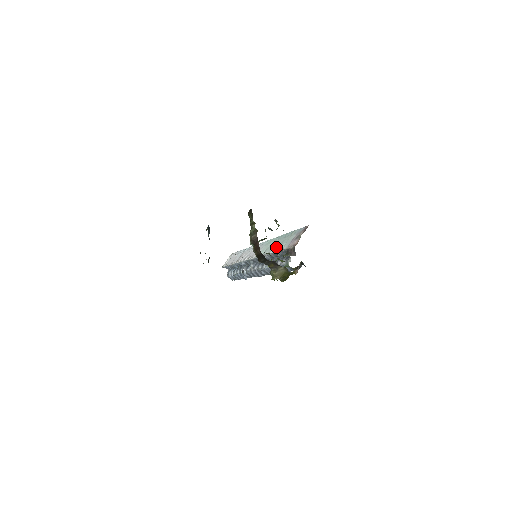
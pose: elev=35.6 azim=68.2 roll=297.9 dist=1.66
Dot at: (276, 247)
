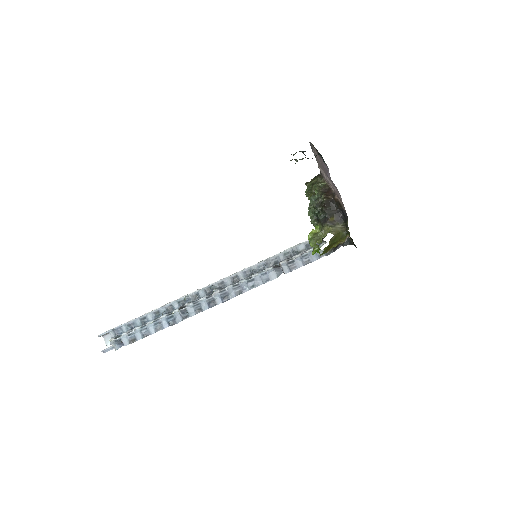
Dot at: (288, 248)
